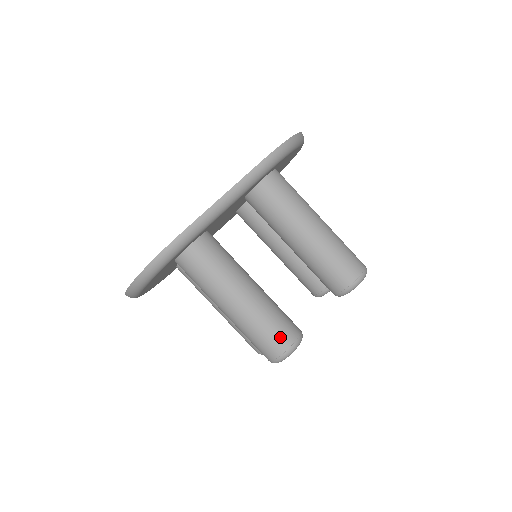
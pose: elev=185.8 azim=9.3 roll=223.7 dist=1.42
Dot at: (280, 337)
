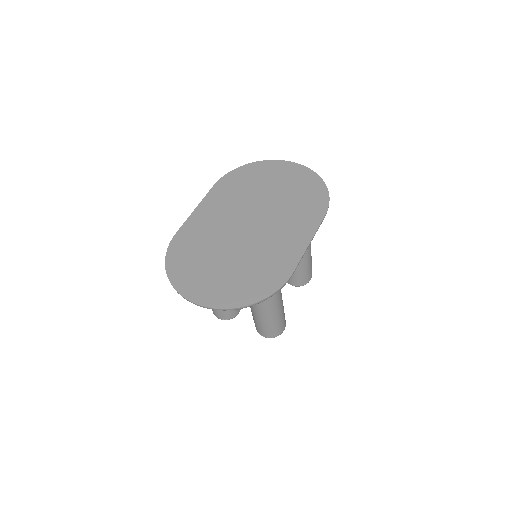
Dot at: (284, 324)
